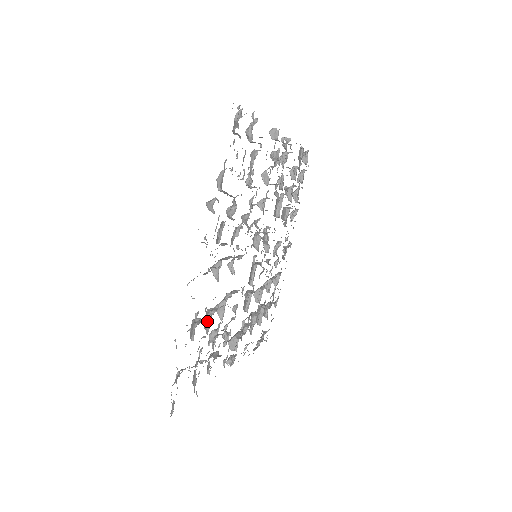
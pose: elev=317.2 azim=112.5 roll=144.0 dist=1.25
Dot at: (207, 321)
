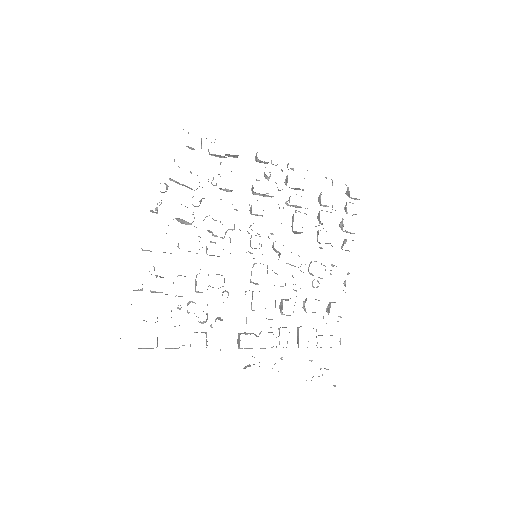
Dot at: occluded
